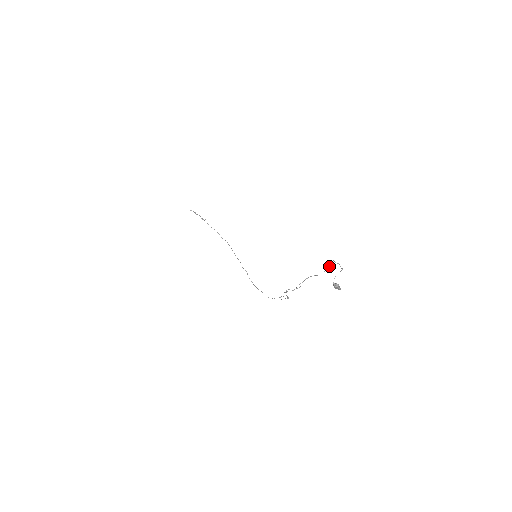
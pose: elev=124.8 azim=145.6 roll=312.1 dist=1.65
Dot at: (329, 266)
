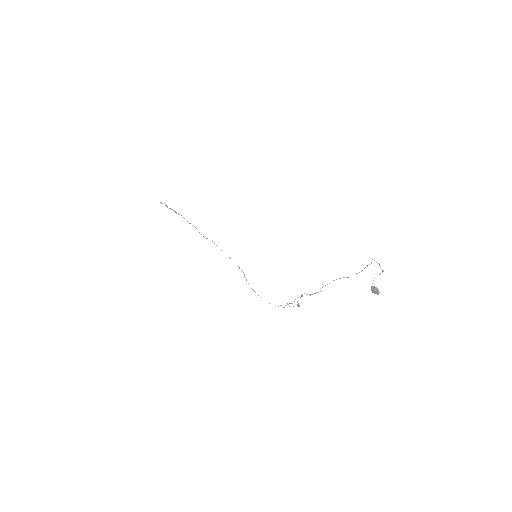
Dot at: occluded
